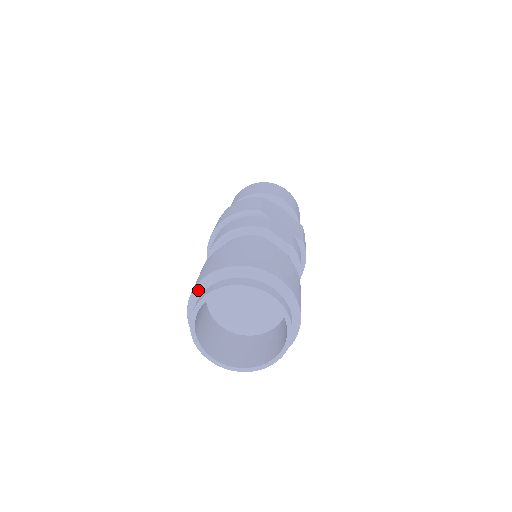
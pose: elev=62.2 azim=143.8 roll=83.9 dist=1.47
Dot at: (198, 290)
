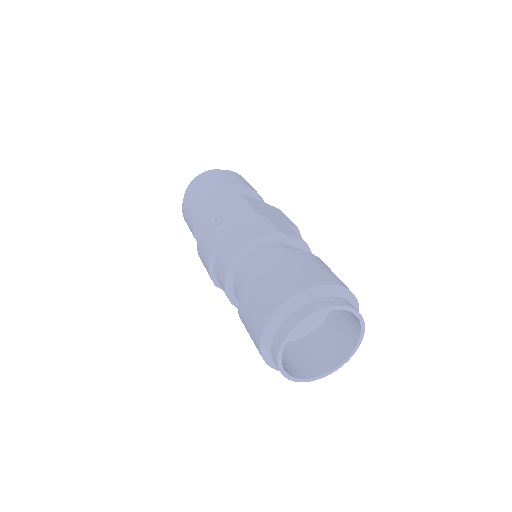
Dot at: (272, 326)
